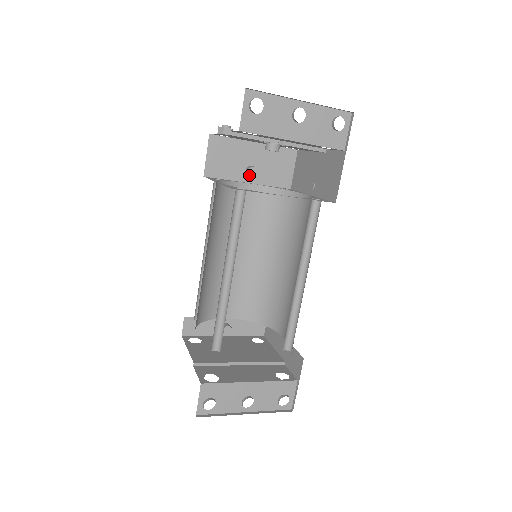
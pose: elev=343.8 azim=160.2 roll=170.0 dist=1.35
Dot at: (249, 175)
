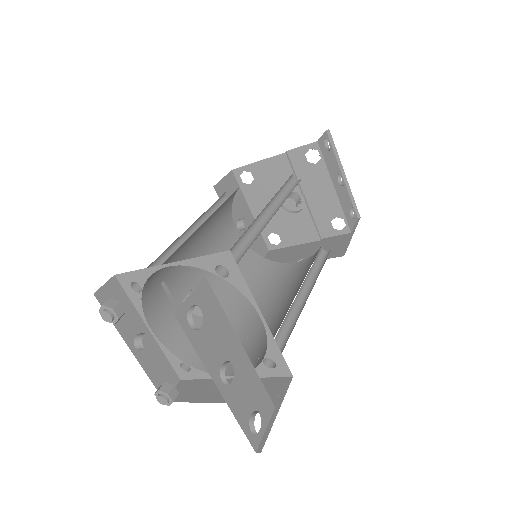
Dot at: (243, 222)
